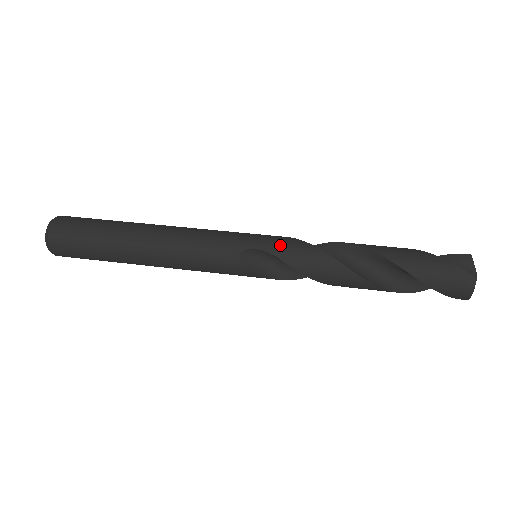
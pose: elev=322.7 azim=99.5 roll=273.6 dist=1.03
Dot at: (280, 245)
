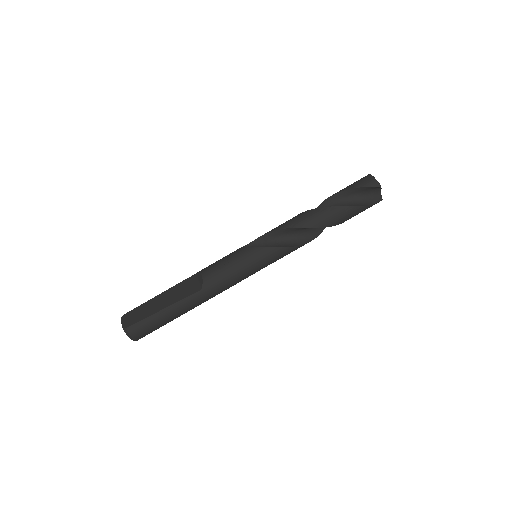
Dot at: (277, 259)
